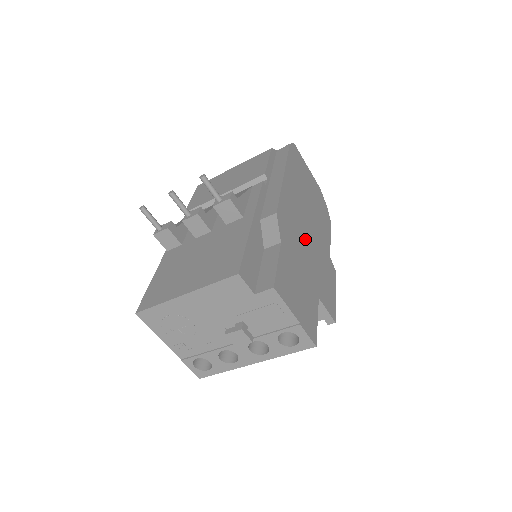
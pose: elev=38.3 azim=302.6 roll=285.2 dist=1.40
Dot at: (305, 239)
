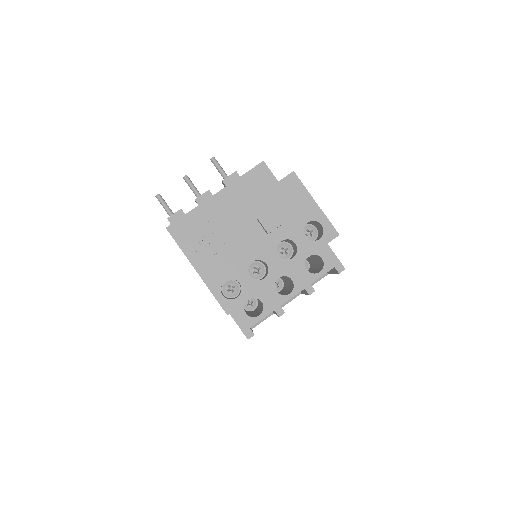
Dot at: occluded
